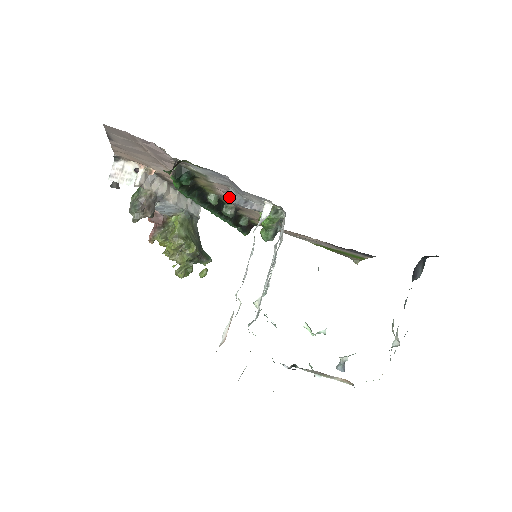
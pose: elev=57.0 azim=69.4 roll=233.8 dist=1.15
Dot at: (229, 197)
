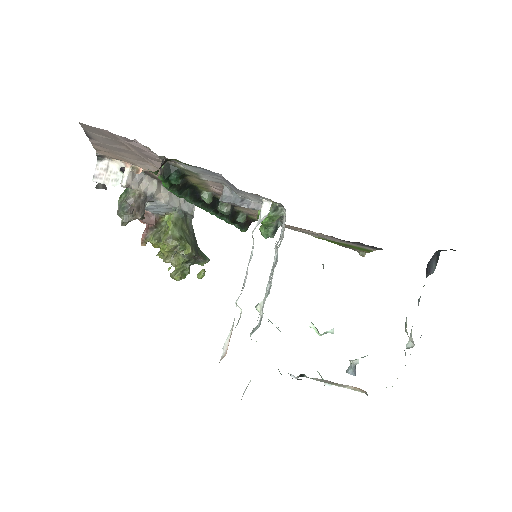
Dot at: (224, 196)
